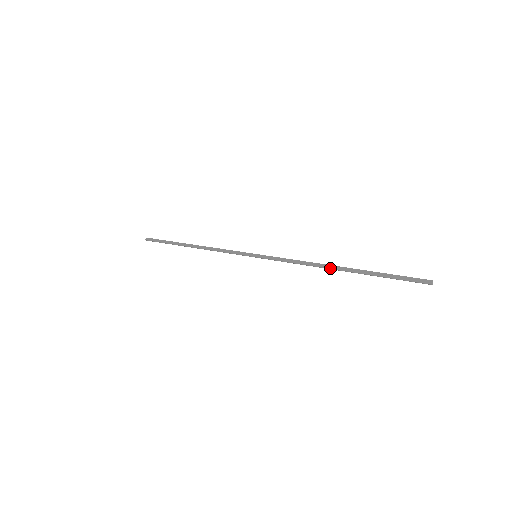
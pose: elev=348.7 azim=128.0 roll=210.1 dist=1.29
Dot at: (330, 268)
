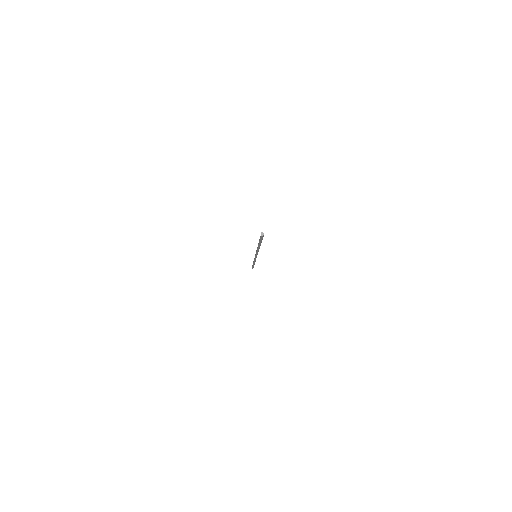
Dot at: (258, 248)
